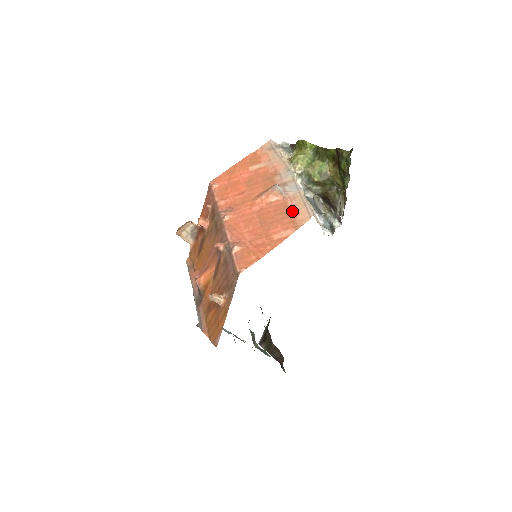
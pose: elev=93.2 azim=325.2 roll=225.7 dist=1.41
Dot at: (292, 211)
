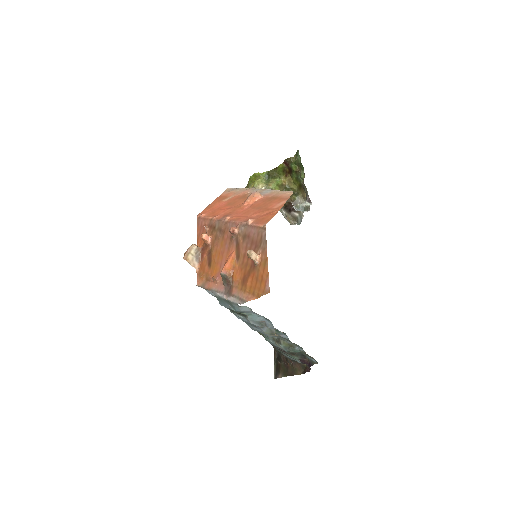
Dot at: (276, 197)
